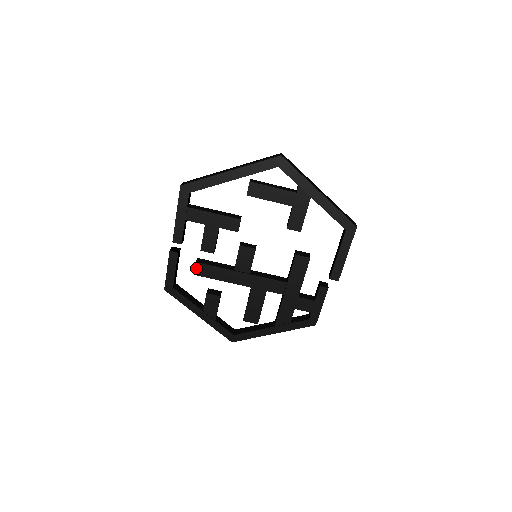
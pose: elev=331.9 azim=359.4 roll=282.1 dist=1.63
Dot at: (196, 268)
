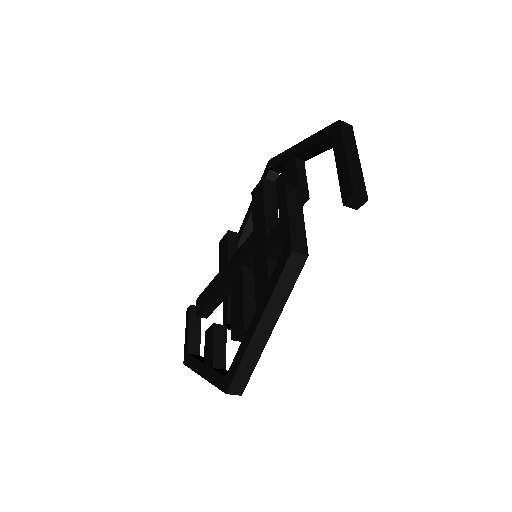
Dot at: (197, 306)
